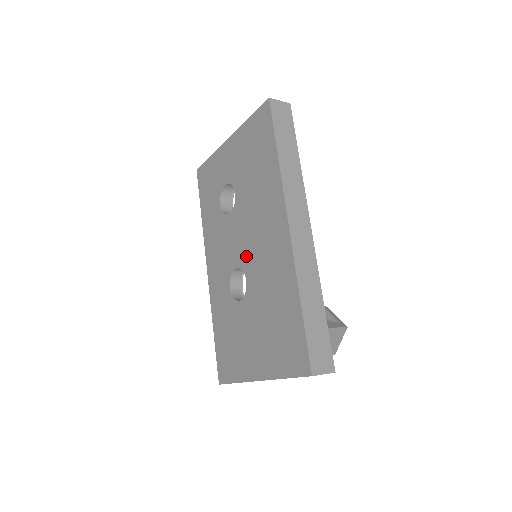
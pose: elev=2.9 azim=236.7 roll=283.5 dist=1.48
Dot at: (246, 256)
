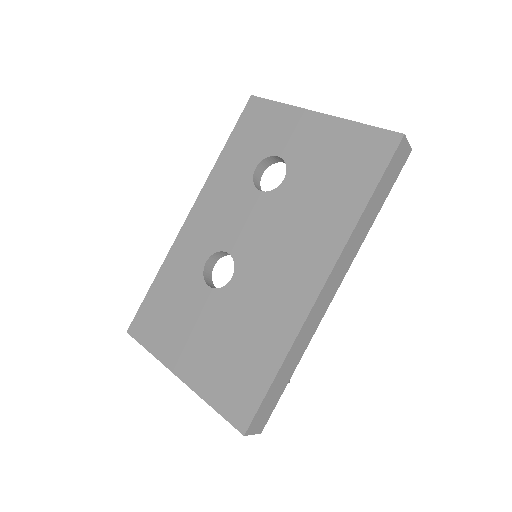
Dot at: (250, 255)
